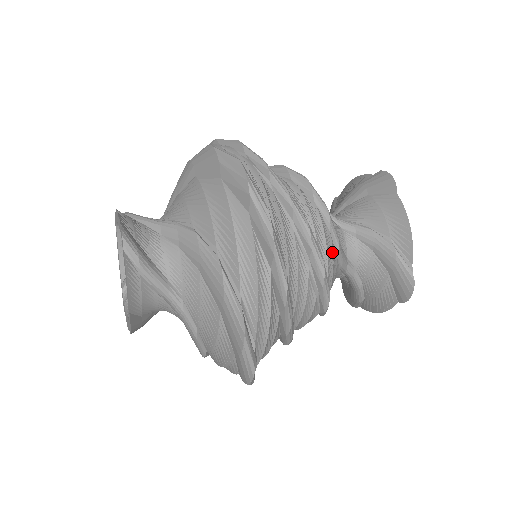
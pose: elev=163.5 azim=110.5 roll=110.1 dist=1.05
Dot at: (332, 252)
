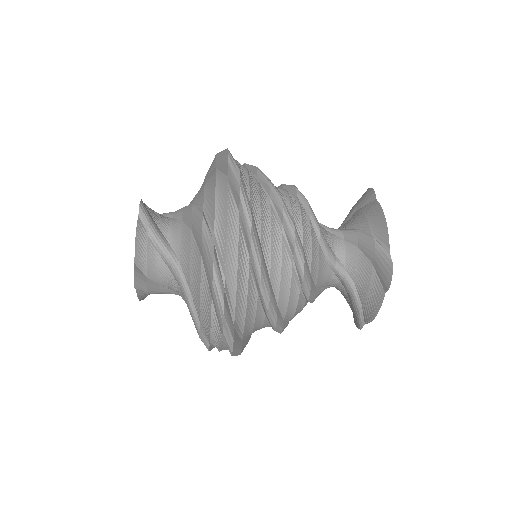
Dot at: (310, 232)
